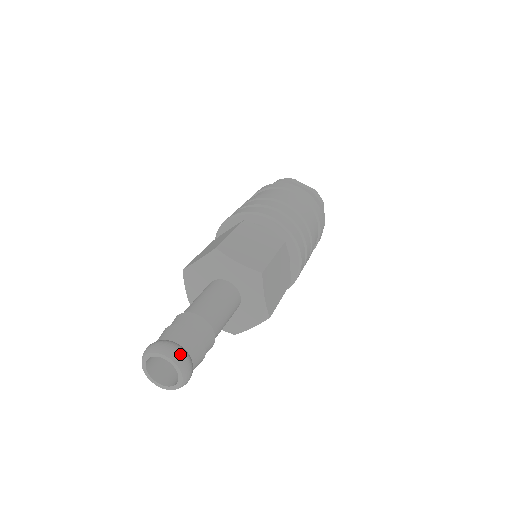
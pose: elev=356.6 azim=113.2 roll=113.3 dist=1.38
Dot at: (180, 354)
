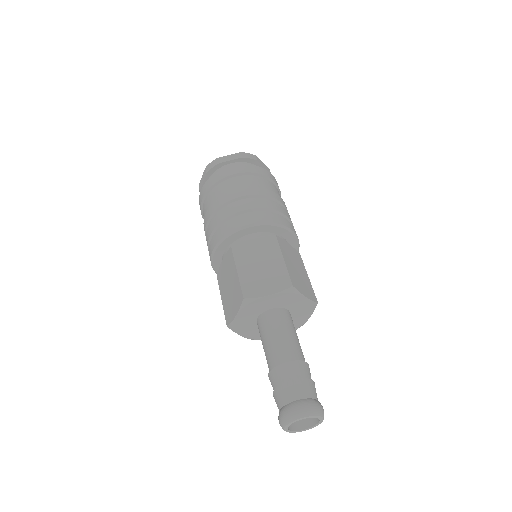
Dot at: occluded
